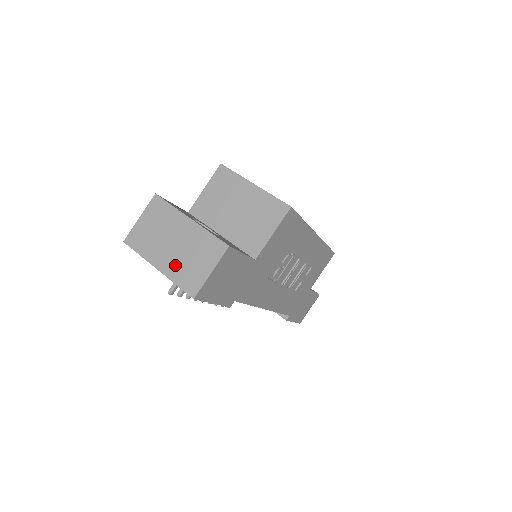
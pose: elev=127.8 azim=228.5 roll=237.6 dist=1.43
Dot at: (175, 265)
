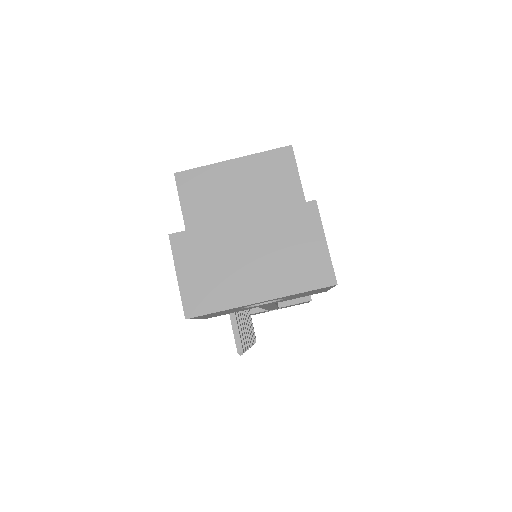
Dot at: (278, 276)
